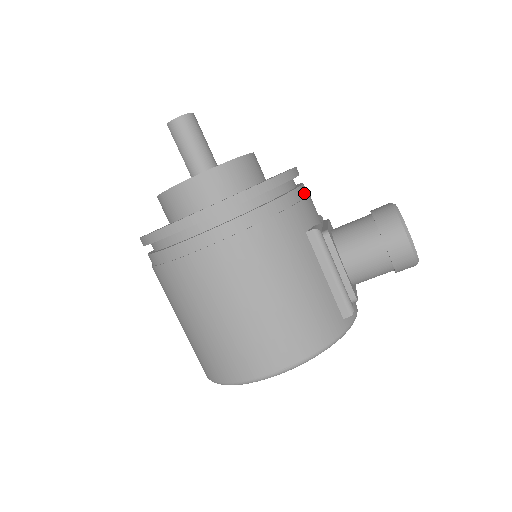
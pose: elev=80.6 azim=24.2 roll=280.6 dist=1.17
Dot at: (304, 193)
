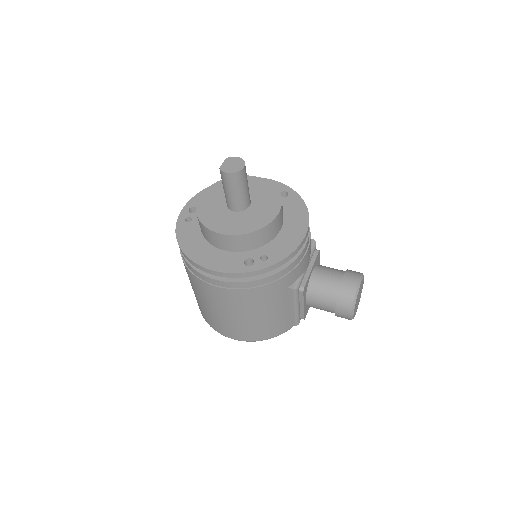
Dot at: (302, 256)
